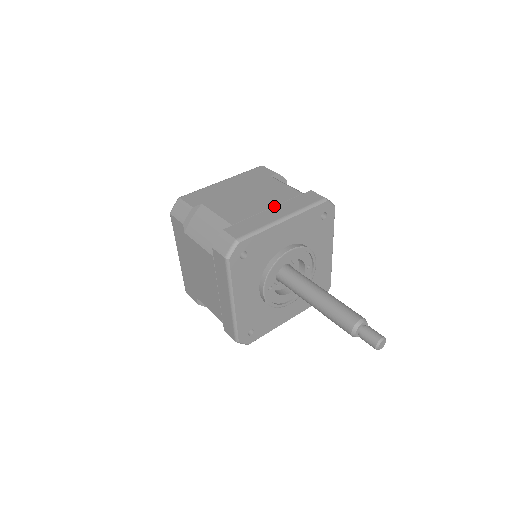
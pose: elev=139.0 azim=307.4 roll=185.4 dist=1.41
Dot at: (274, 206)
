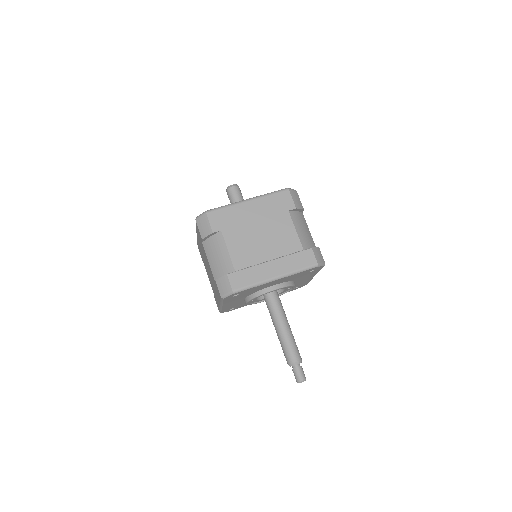
Dot at: (275, 258)
